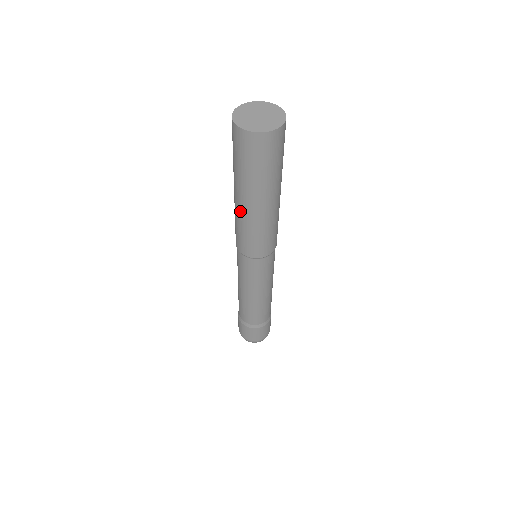
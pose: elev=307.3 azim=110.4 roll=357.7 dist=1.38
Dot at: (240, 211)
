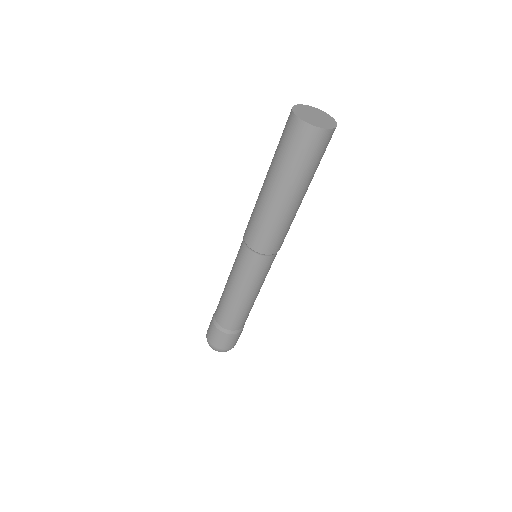
Dot at: (268, 204)
